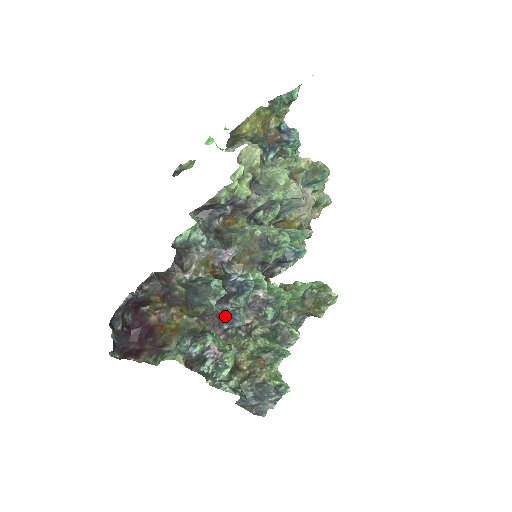
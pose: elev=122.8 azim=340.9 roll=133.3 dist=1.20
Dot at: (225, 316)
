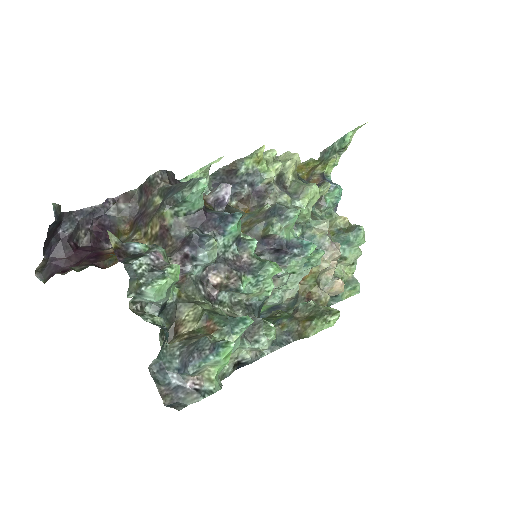
Dot at: (192, 236)
